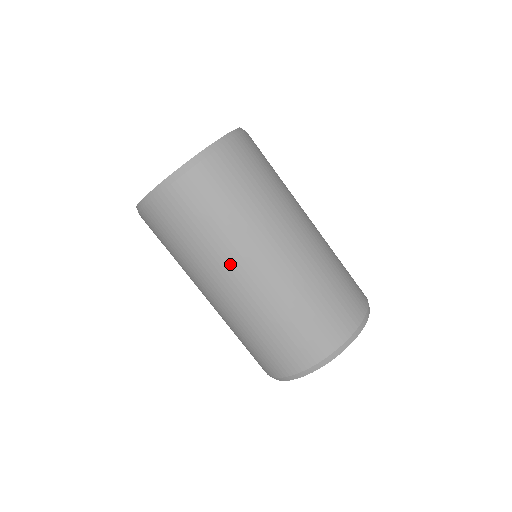
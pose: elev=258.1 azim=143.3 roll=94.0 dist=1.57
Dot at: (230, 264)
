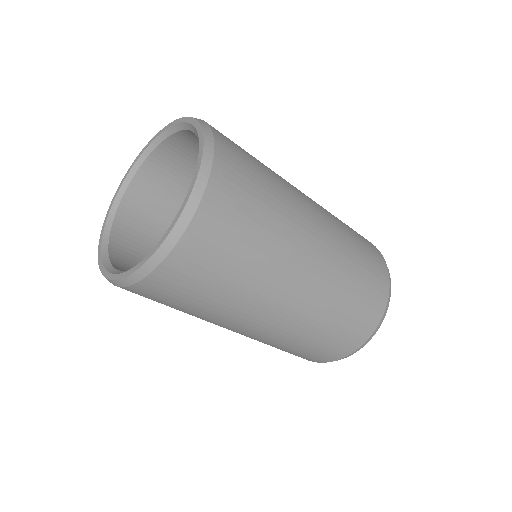
Dot at: occluded
